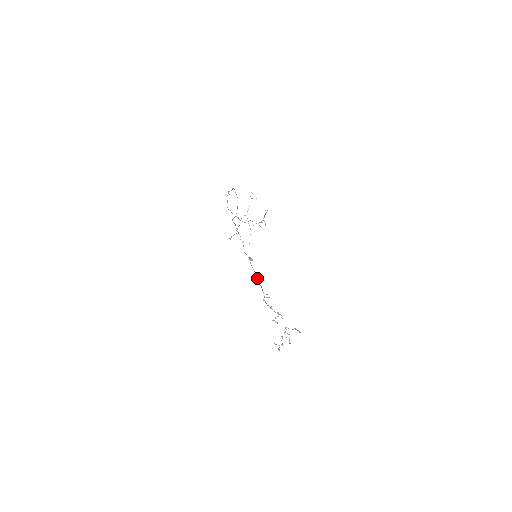
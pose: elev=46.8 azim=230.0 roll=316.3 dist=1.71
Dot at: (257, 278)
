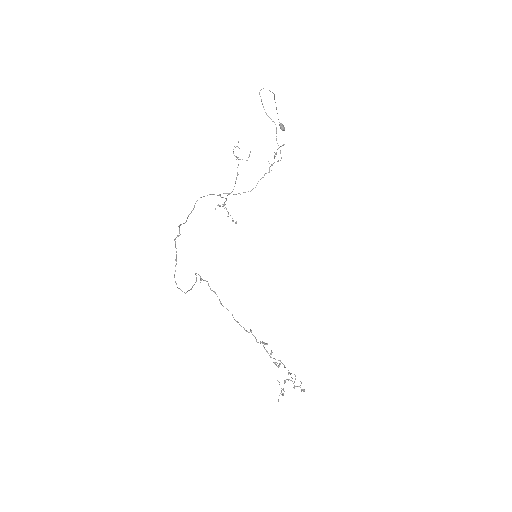
Dot at: occluded
